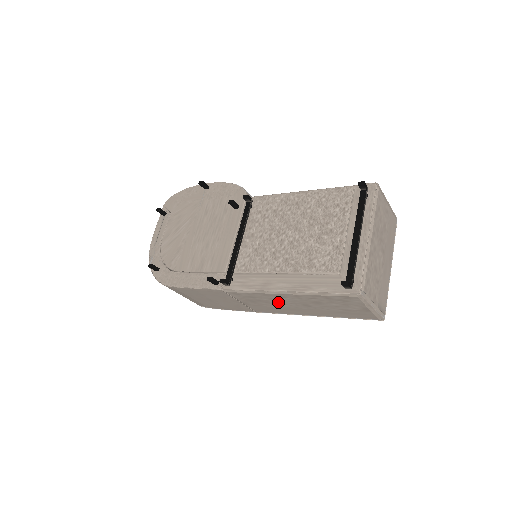
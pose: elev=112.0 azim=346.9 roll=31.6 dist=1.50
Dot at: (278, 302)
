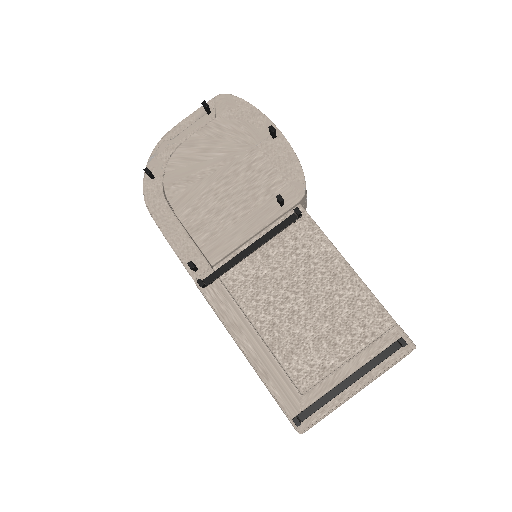
Dot at: occluded
